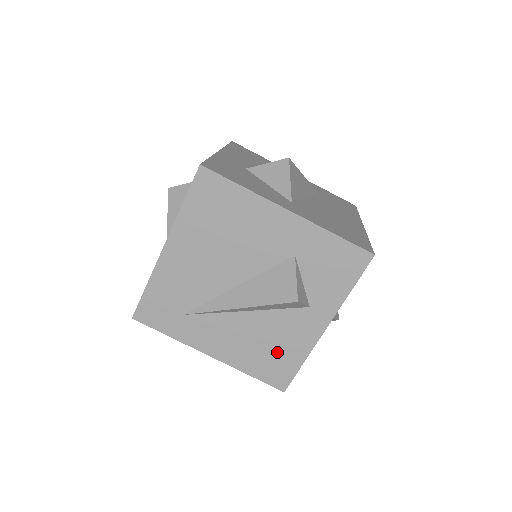
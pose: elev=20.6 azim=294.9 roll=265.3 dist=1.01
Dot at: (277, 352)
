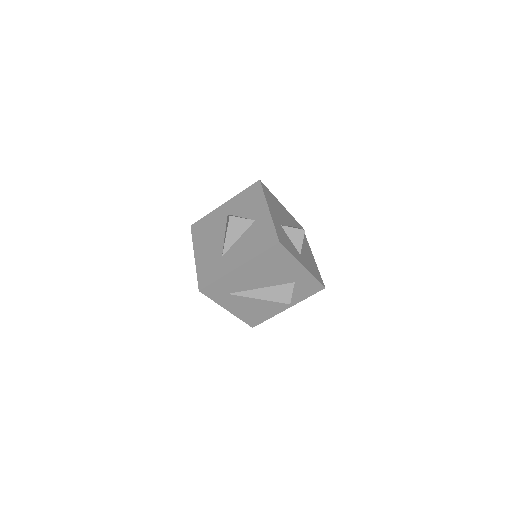
Dot at: (261, 314)
